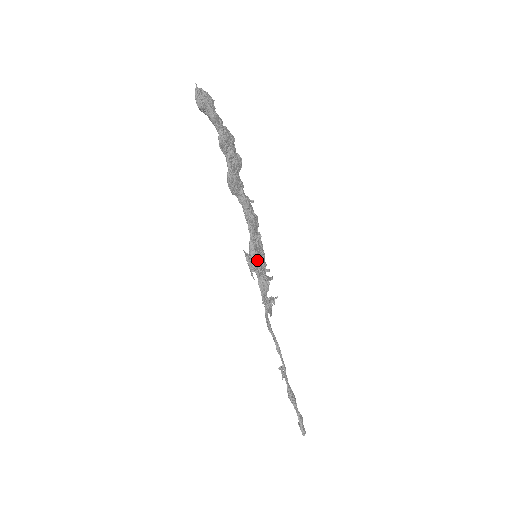
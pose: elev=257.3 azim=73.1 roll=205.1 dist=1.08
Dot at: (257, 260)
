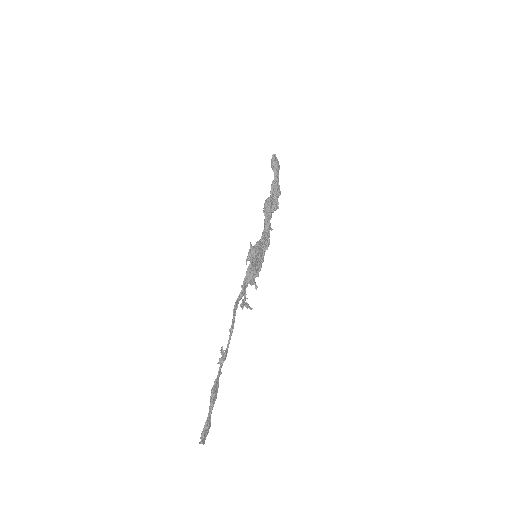
Dot at: (256, 254)
